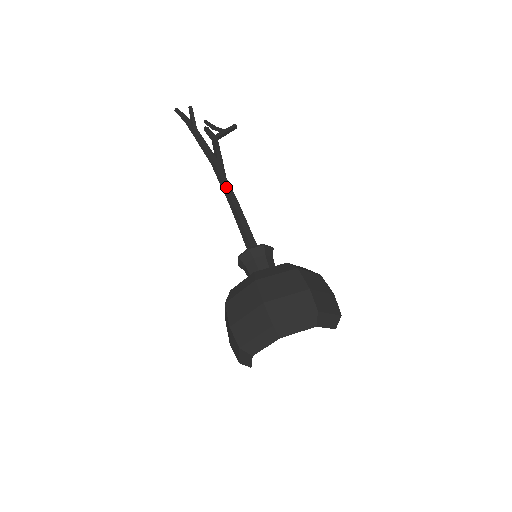
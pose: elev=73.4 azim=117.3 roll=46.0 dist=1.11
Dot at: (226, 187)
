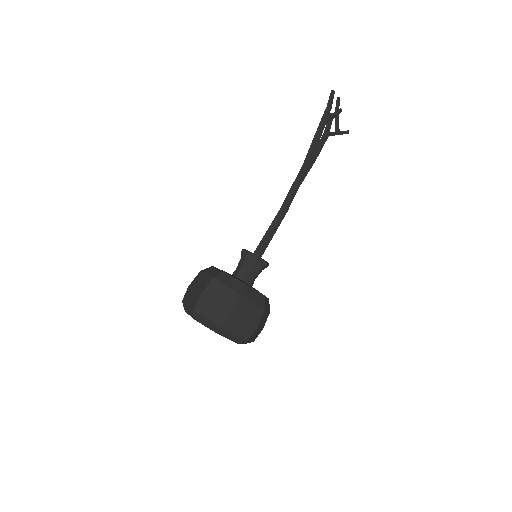
Dot at: (292, 196)
